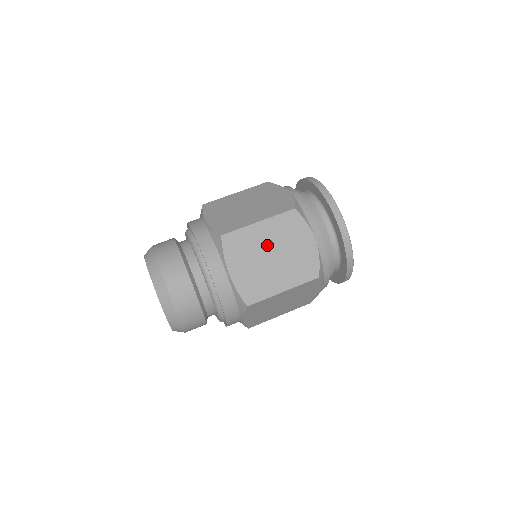
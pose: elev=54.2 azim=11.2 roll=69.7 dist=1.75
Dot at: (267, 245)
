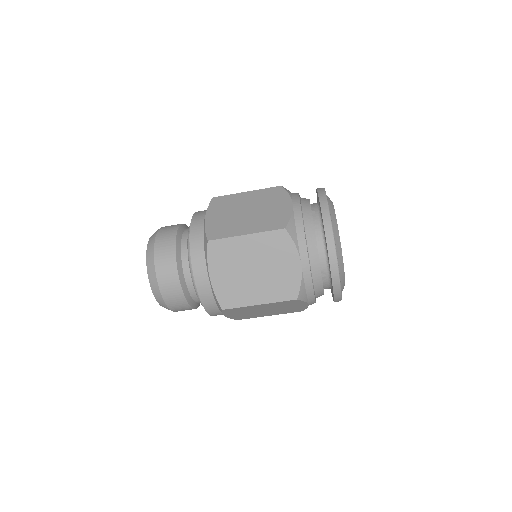
Dot at: (251, 258)
